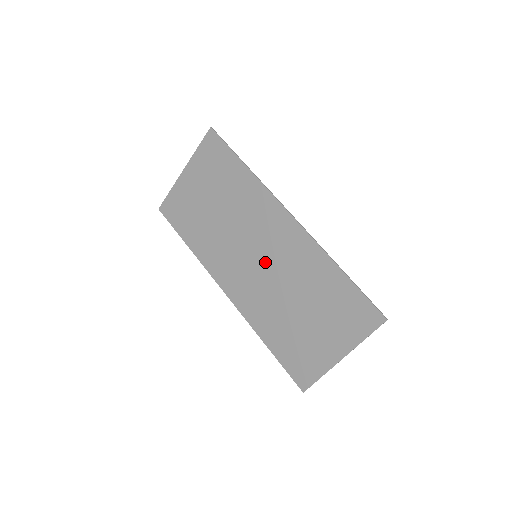
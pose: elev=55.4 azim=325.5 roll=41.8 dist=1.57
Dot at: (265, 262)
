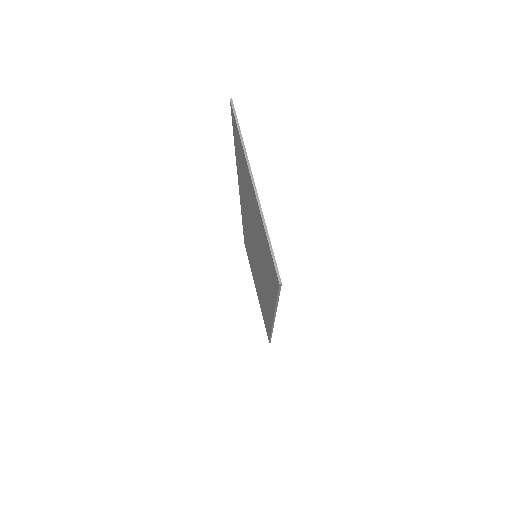
Dot at: occluded
